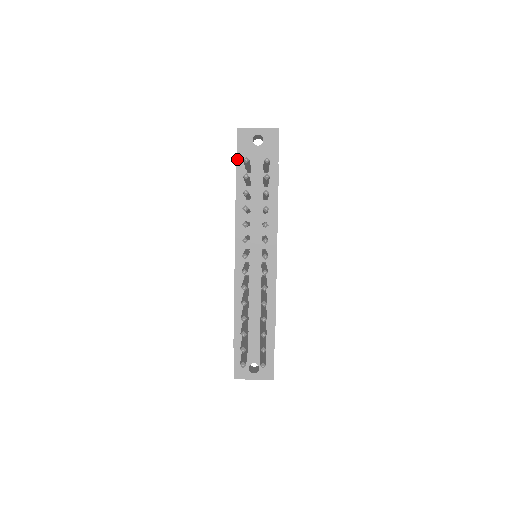
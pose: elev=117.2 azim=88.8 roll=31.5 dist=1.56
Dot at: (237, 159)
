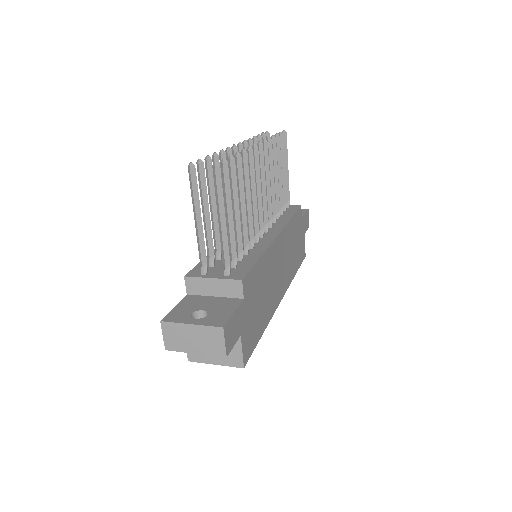
Dot at: occluded
